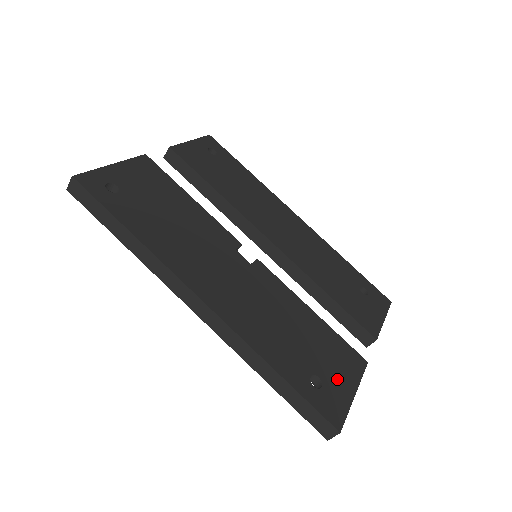
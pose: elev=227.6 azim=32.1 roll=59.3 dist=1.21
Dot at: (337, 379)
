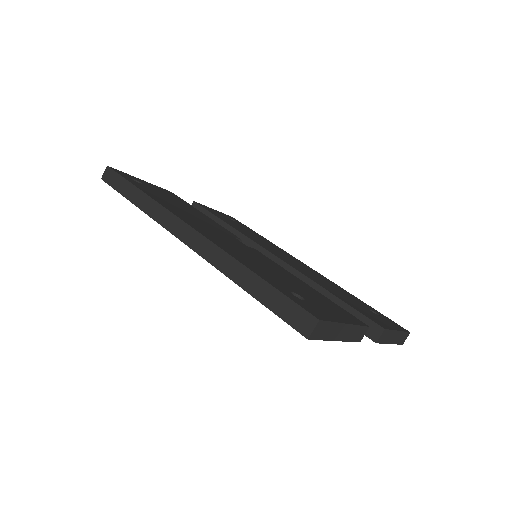
Dot at: (325, 309)
